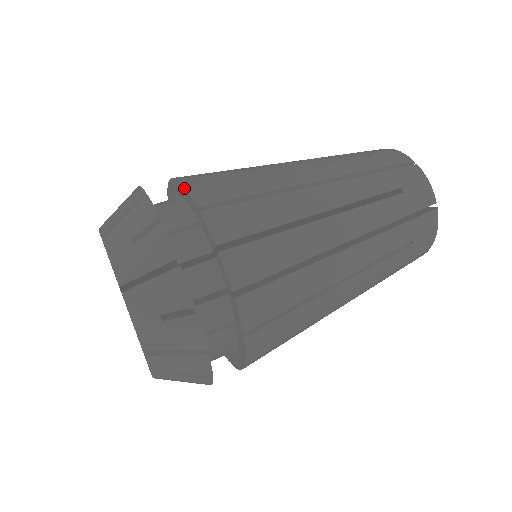
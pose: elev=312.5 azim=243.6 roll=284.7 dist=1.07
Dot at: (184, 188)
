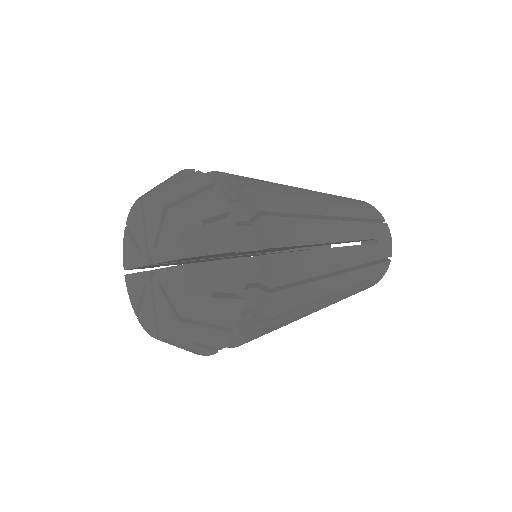
Dot at: (206, 174)
